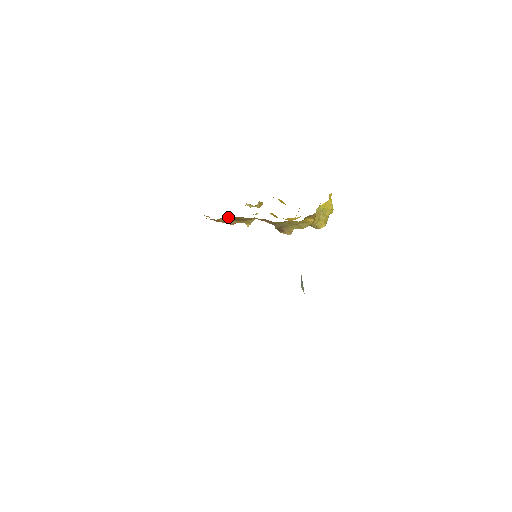
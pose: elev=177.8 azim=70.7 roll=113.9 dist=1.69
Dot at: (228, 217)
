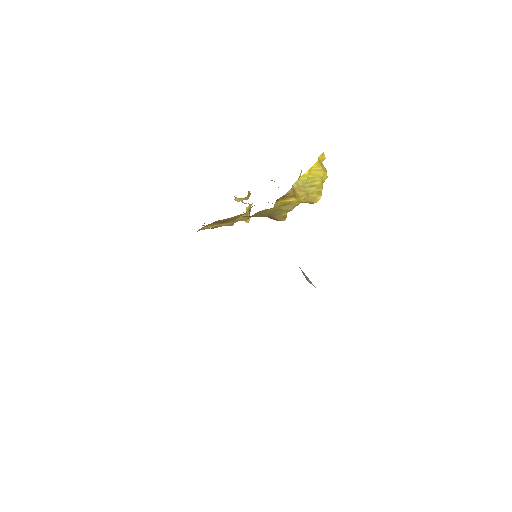
Dot at: (209, 224)
